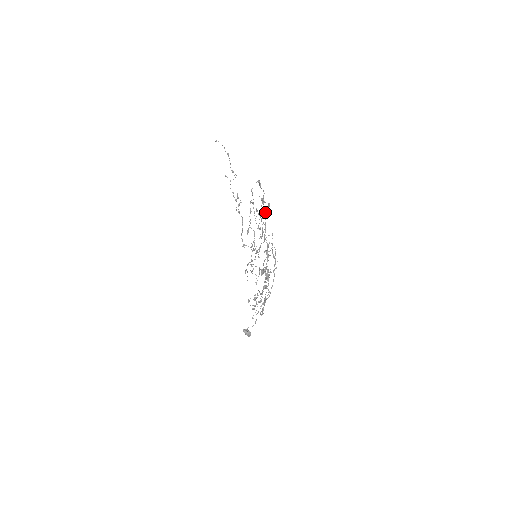
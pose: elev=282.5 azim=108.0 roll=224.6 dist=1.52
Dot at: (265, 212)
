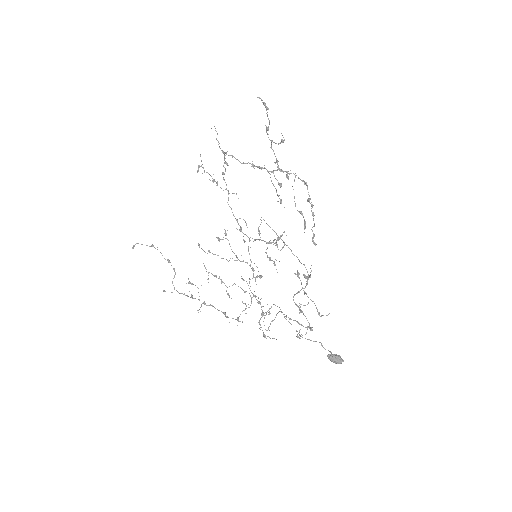
Dot at: (225, 153)
